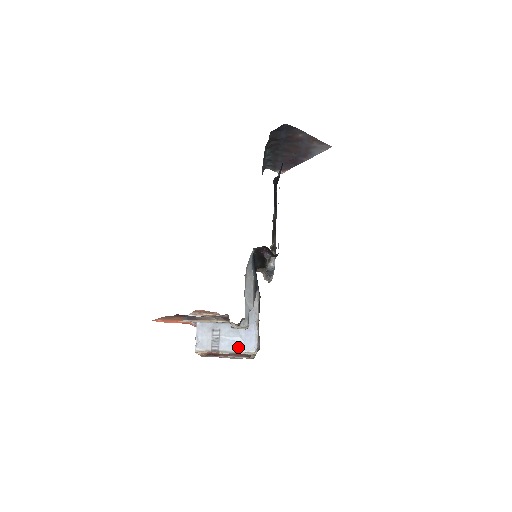
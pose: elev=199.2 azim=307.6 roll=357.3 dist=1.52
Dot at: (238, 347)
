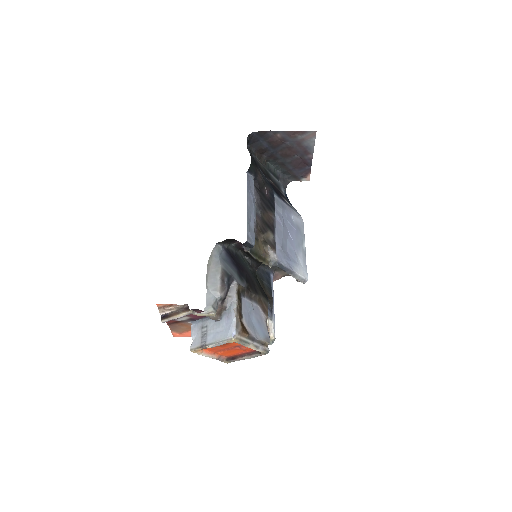
Dot at: (220, 337)
